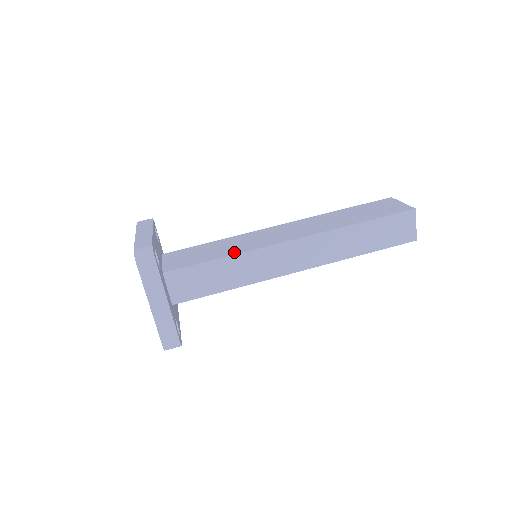
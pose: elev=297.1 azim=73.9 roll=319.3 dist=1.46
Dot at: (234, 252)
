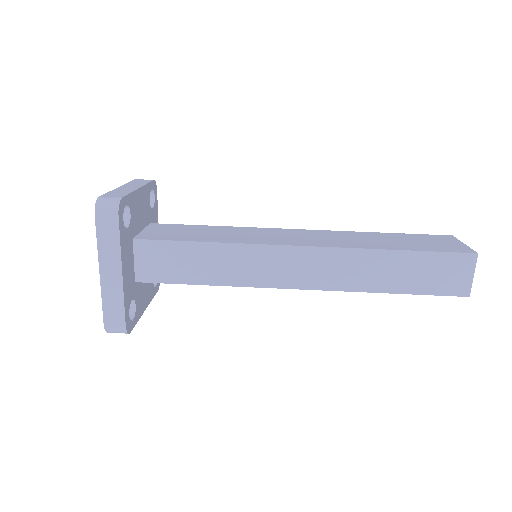
Dot at: (226, 240)
